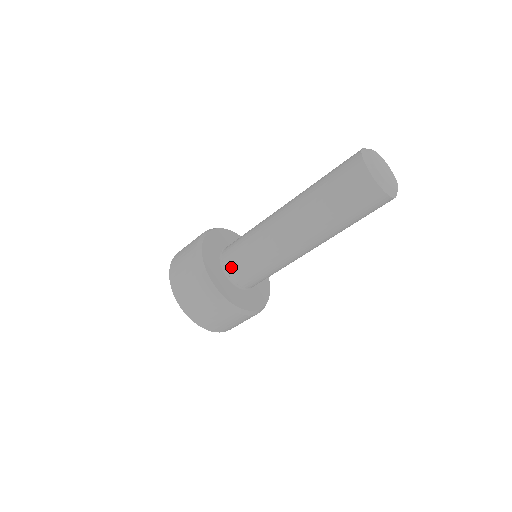
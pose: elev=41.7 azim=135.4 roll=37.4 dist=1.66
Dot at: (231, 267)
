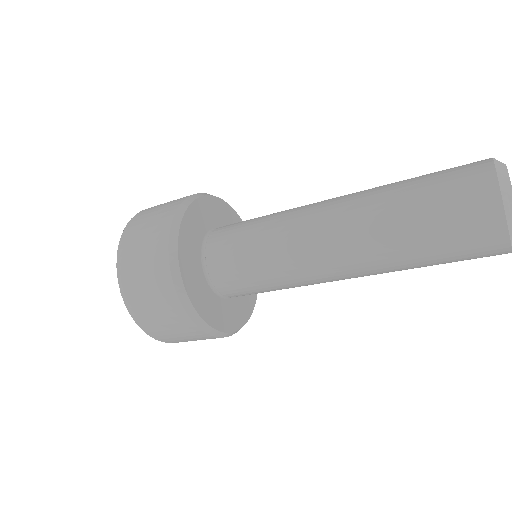
Dot at: (236, 295)
